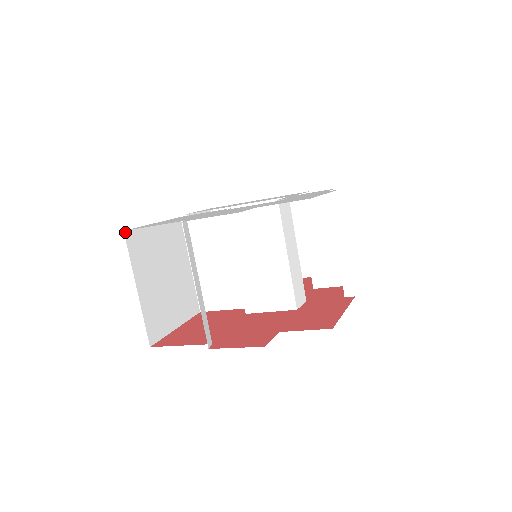
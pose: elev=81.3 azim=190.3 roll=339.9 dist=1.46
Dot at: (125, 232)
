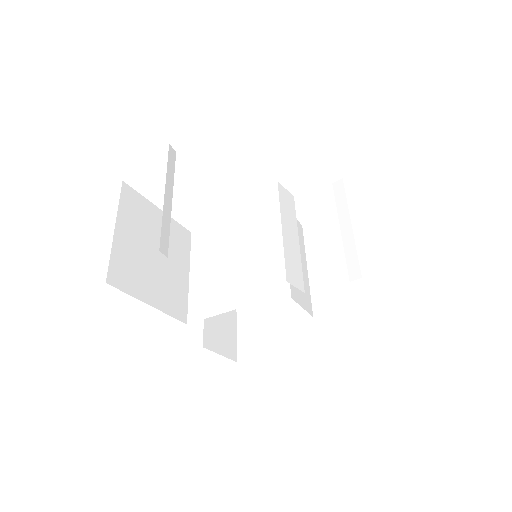
Dot at: (124, 183)
